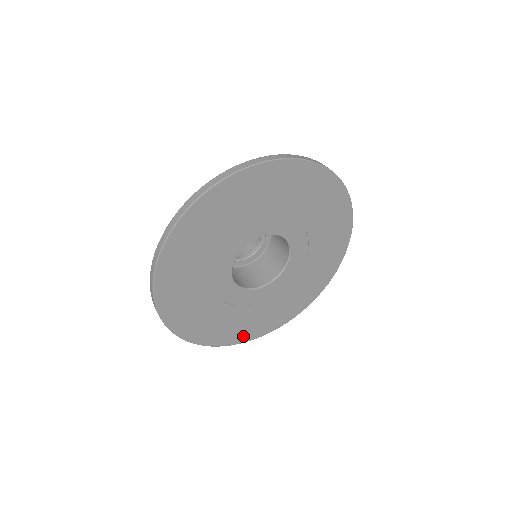
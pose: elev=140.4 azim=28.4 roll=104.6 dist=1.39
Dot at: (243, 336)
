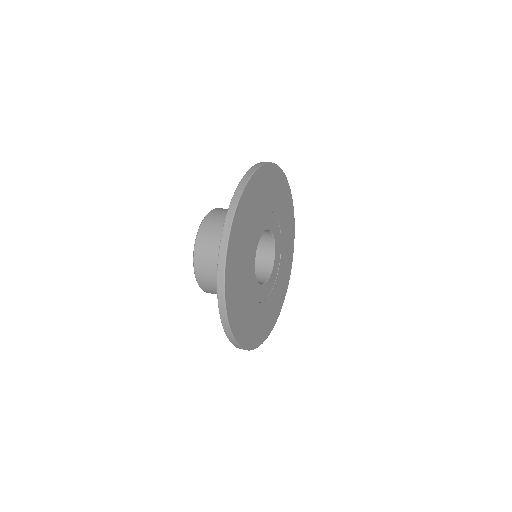
Dot at: (281, 301)
